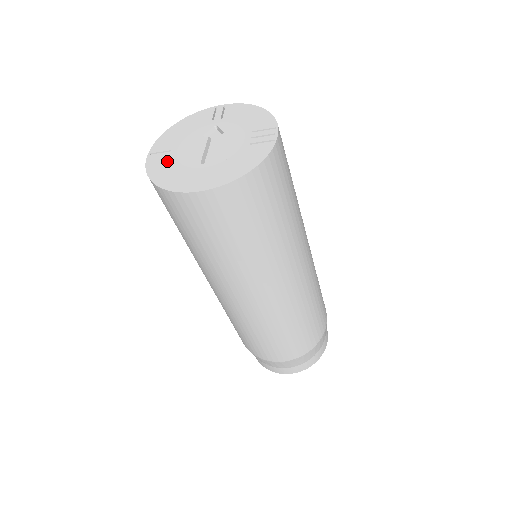
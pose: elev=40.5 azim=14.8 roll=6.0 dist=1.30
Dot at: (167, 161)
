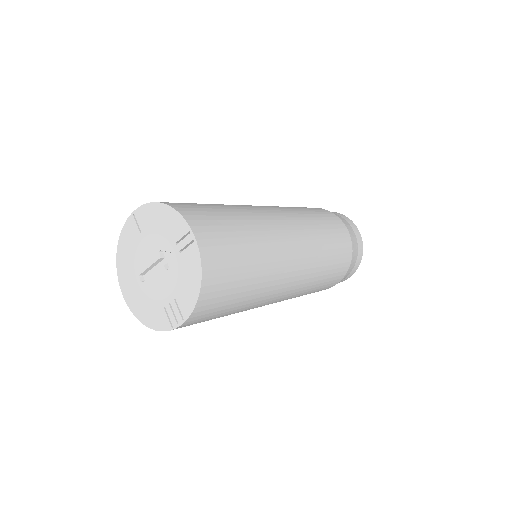
Dot at: (133, 240)
